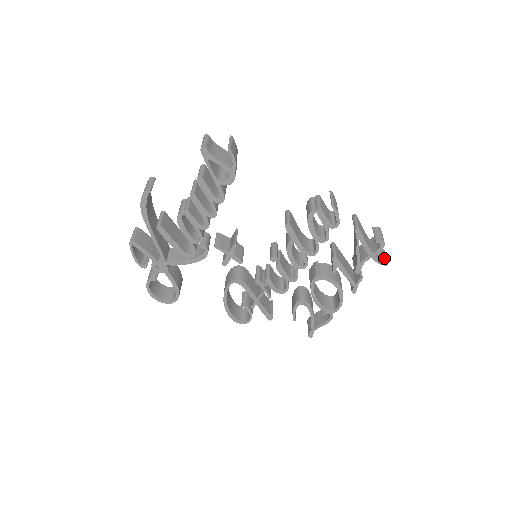
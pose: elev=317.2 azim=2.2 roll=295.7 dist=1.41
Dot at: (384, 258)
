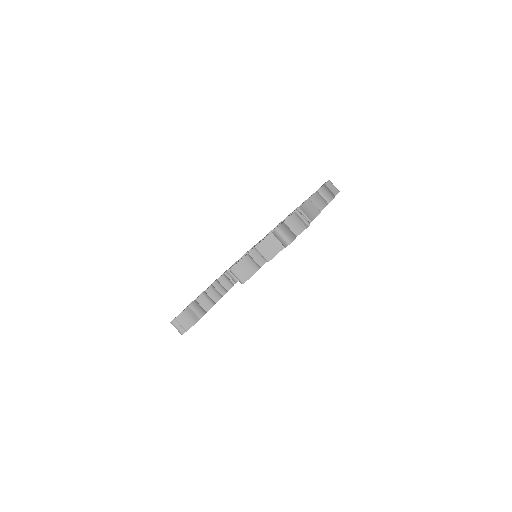
Dot at: (303, 223)
